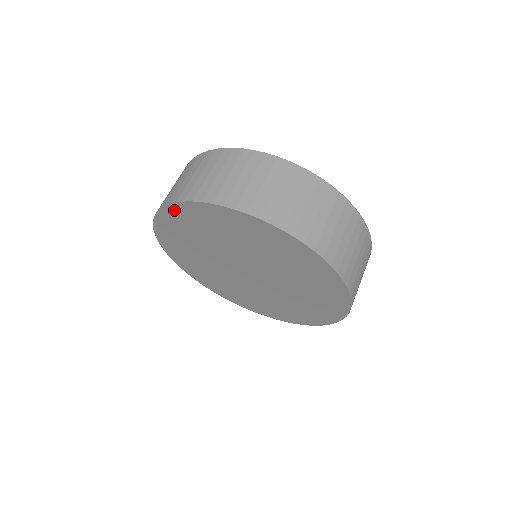
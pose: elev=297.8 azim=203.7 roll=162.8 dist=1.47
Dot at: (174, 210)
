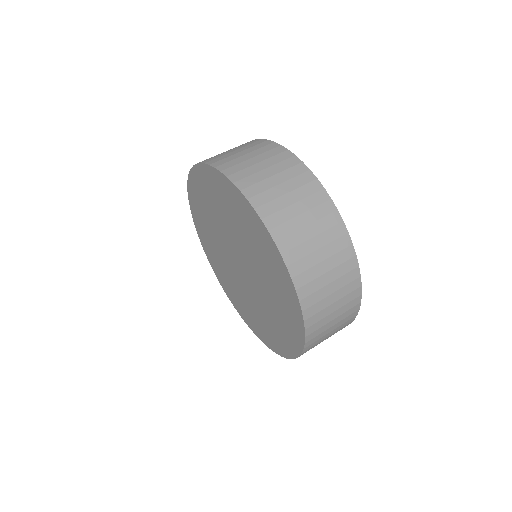
Dot at: (191, 192)
